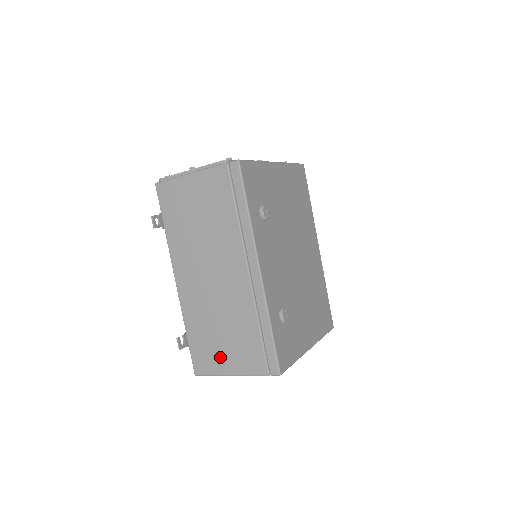
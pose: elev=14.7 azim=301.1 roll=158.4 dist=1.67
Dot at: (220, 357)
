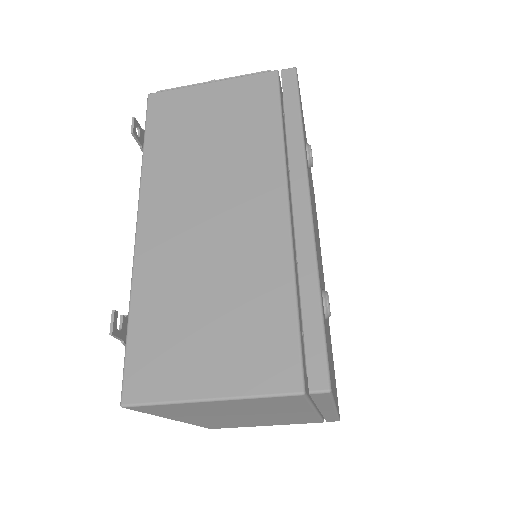
Dot at: (195, 359)
